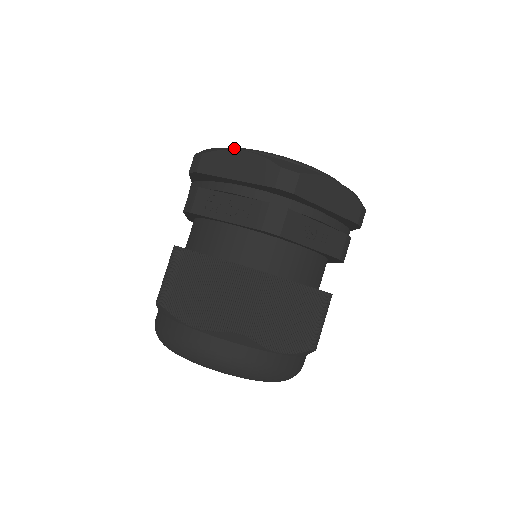
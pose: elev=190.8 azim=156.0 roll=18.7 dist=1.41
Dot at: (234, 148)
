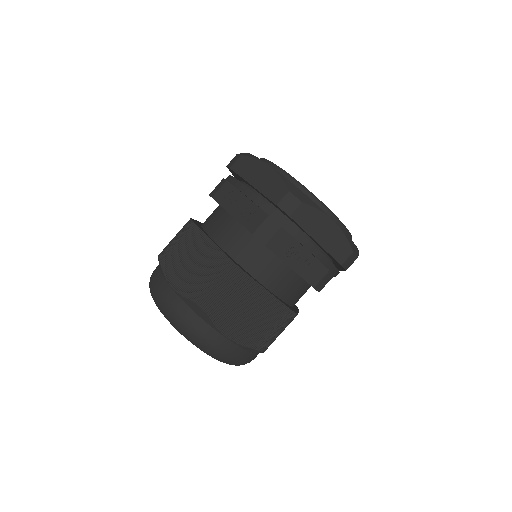
Dot at: (269, 161)
